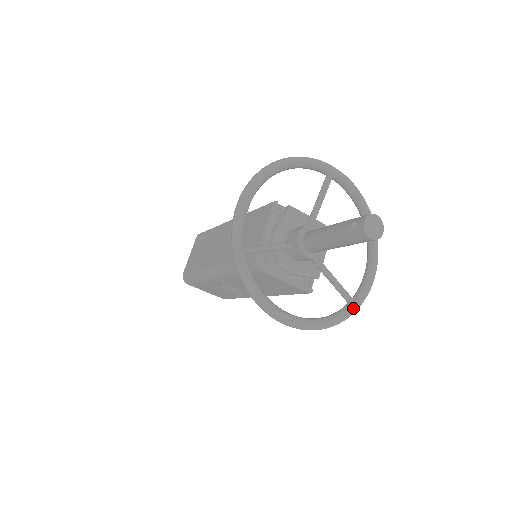
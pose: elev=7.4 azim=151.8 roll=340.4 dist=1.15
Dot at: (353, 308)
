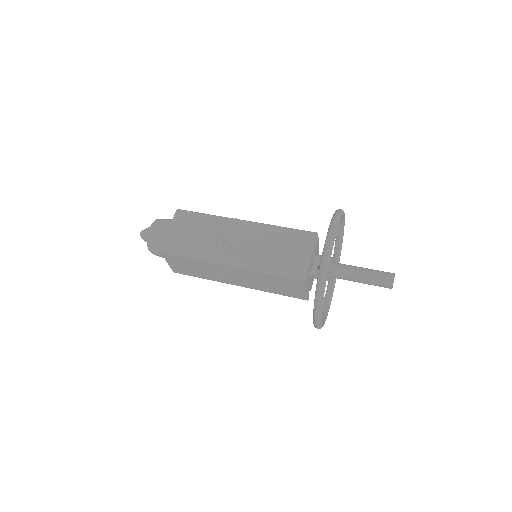
Dot at: occluded
